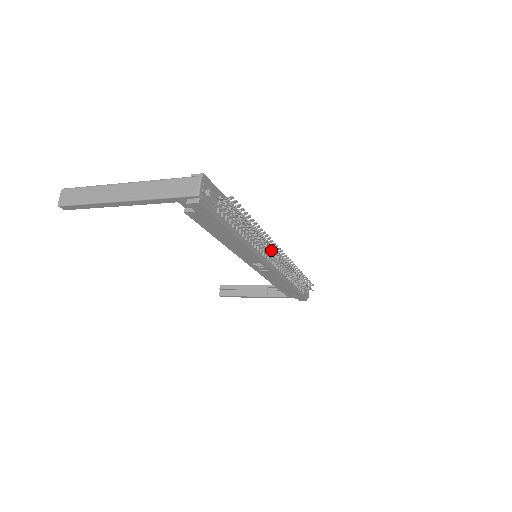
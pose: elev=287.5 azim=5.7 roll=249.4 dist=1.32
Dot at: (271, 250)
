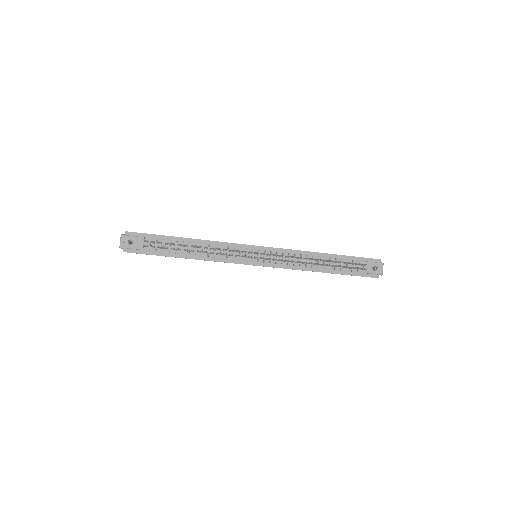
Dot at: (242, 255)
